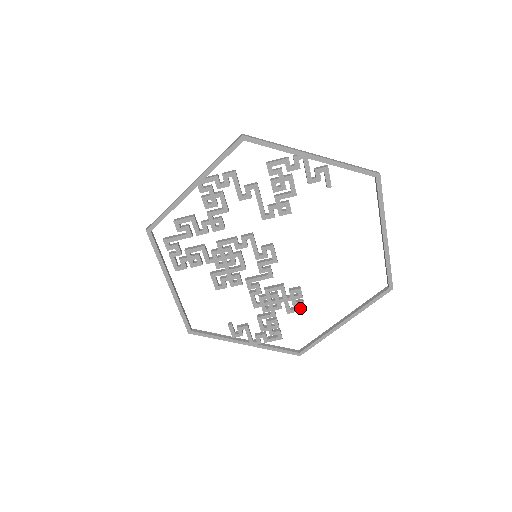
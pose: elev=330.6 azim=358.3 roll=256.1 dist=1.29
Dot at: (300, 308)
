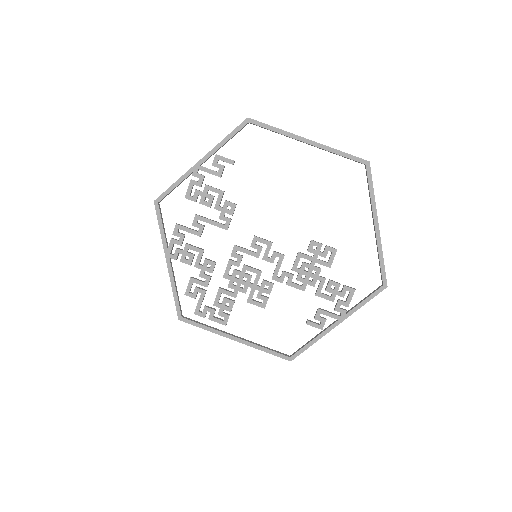
Dot at: (332, 253)
